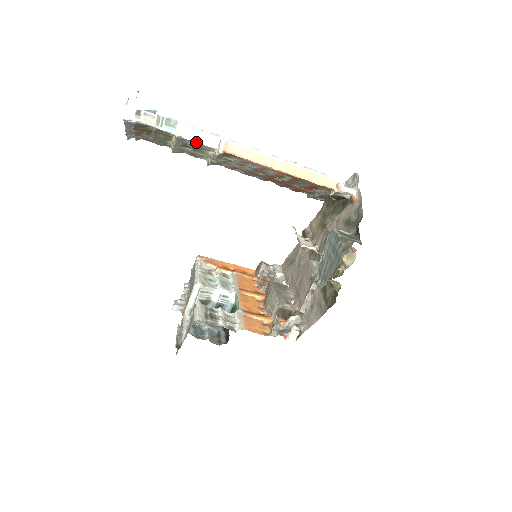
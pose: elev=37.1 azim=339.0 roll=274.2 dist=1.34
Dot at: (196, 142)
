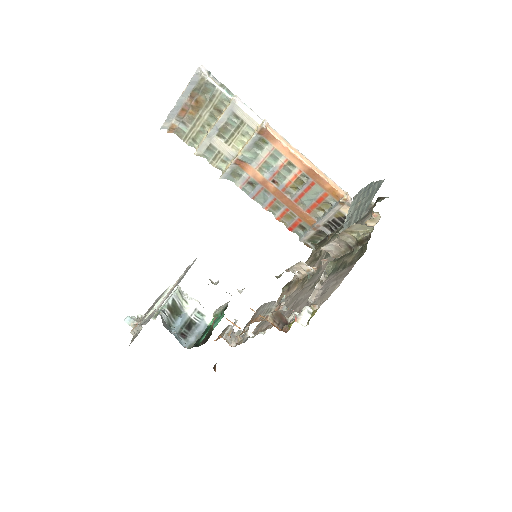
Dot at: (245, 112)
